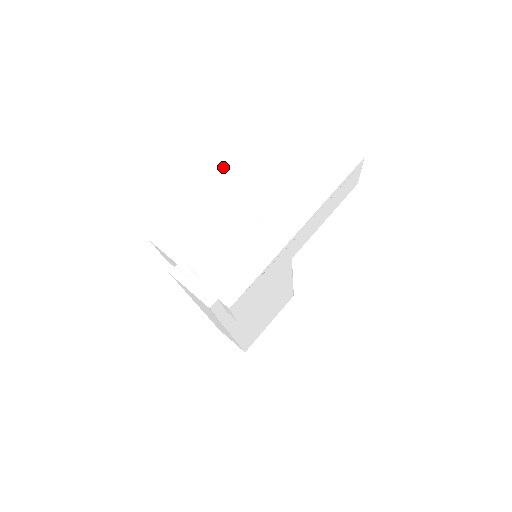
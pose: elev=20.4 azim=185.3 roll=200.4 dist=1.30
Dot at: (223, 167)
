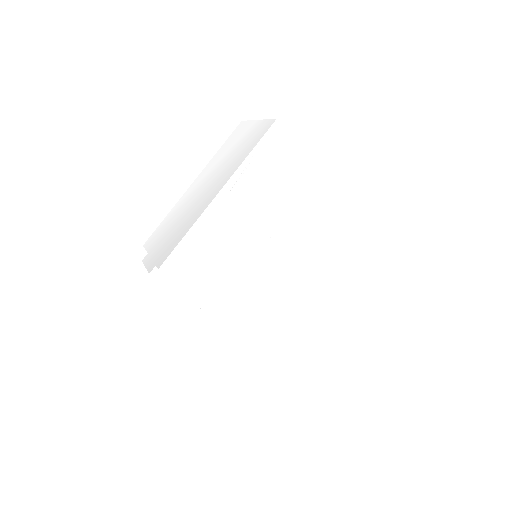
Dot at: (195, 180)
